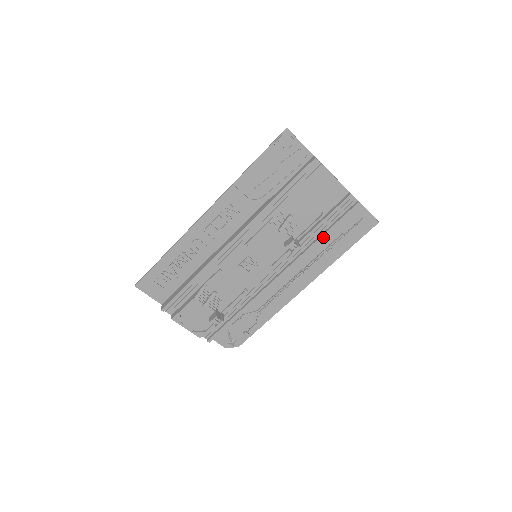
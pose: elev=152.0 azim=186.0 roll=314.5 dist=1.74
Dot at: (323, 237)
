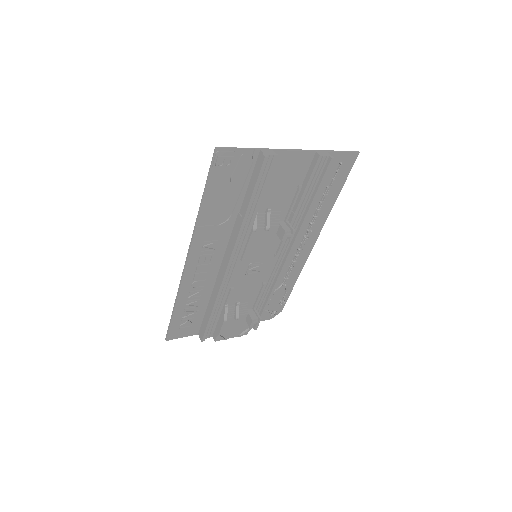
Dot at: (311, 206)
